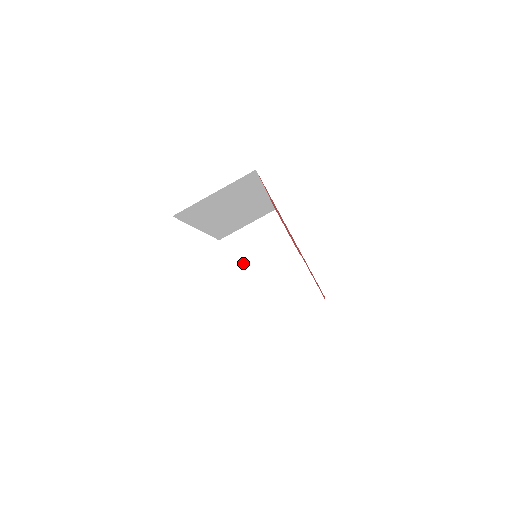
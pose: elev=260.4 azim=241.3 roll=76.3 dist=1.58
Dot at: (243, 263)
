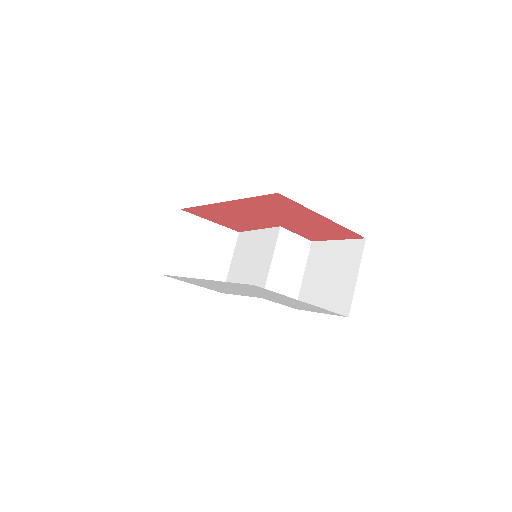
Dot at: (195, 273)
